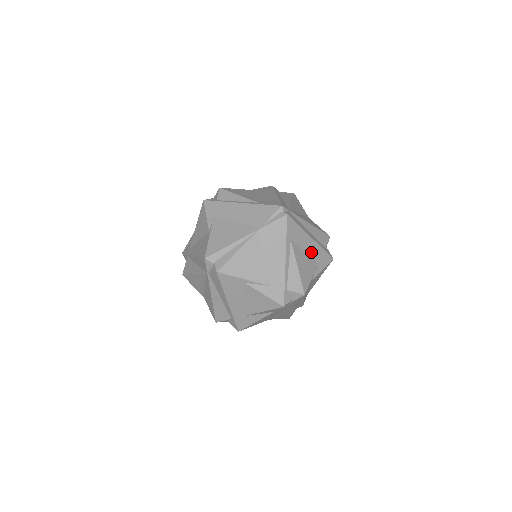
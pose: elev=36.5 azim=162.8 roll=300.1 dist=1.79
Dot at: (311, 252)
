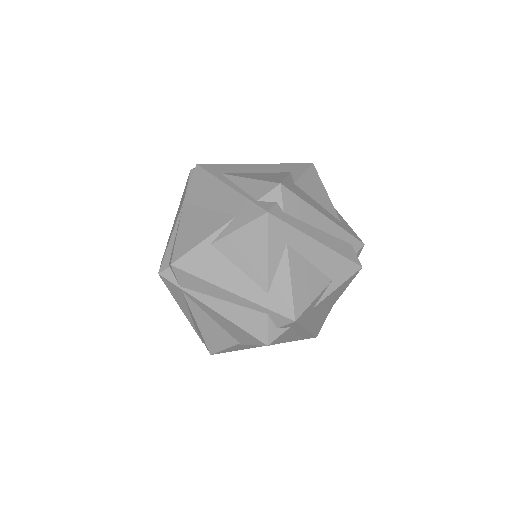
Dot at: (267, 171)
